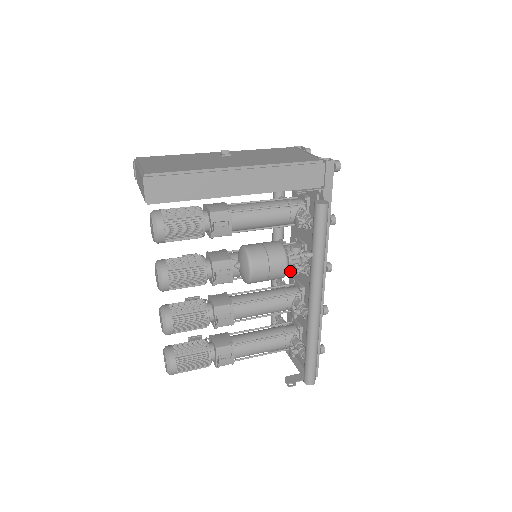
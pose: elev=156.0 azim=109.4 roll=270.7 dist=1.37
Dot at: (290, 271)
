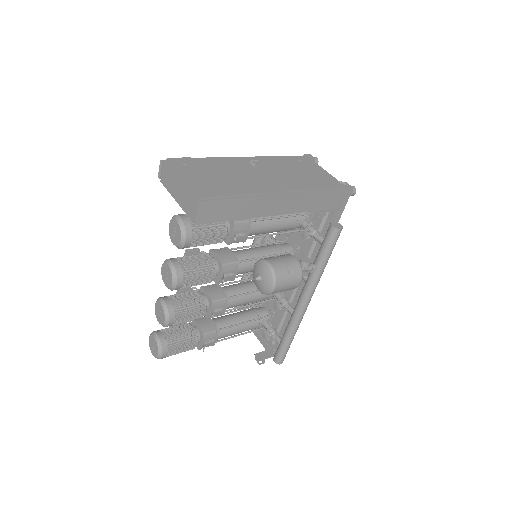
Dot at: occluded
